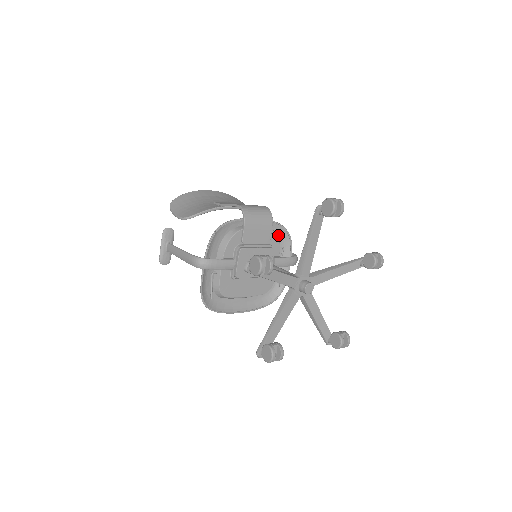
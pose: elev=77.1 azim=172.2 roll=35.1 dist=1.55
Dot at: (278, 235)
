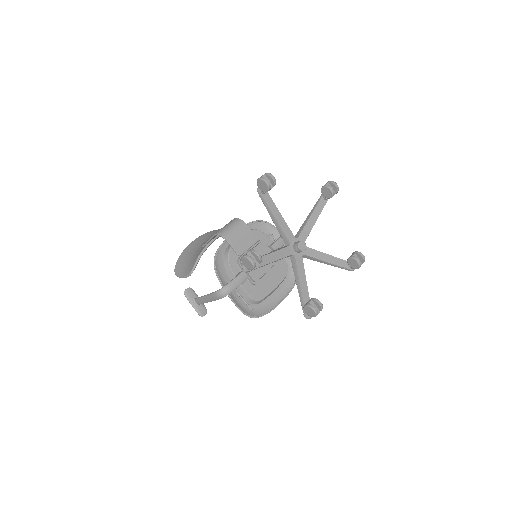
Dot at: (260, 229)
